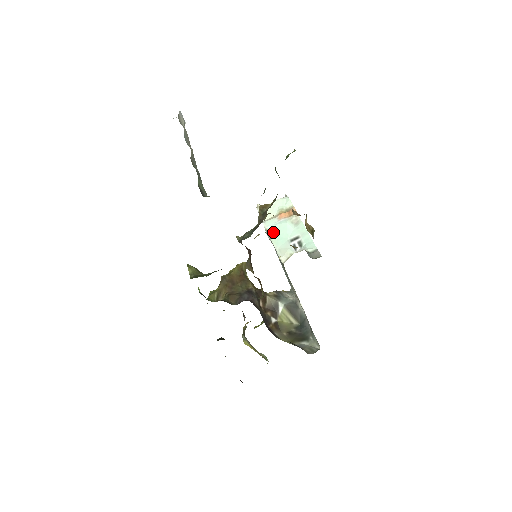
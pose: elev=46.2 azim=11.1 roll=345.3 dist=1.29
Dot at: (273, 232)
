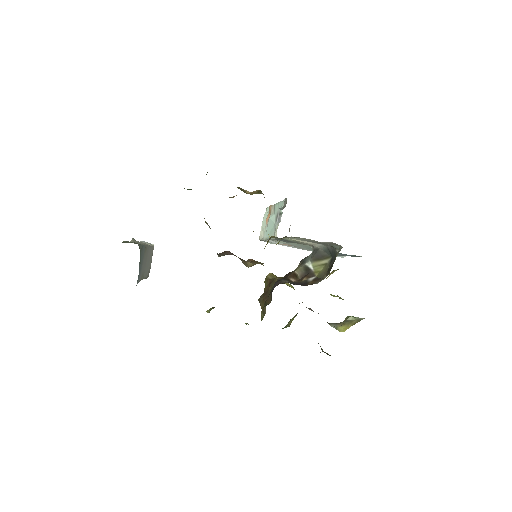
Dot at: occluded
